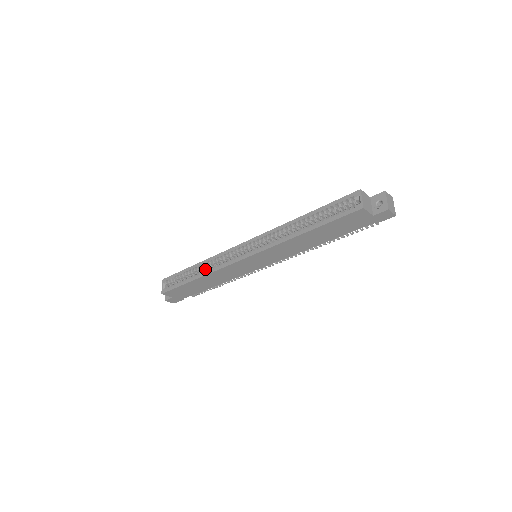
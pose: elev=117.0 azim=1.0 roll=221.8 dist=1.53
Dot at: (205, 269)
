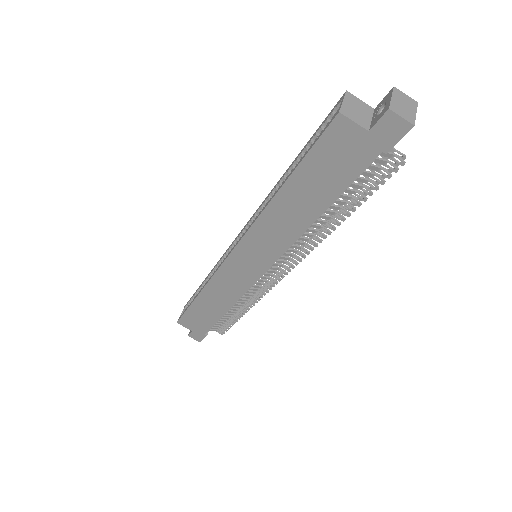
Dot at: occluded
